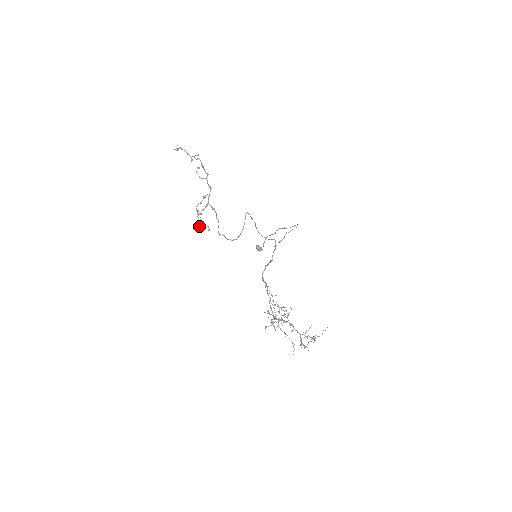
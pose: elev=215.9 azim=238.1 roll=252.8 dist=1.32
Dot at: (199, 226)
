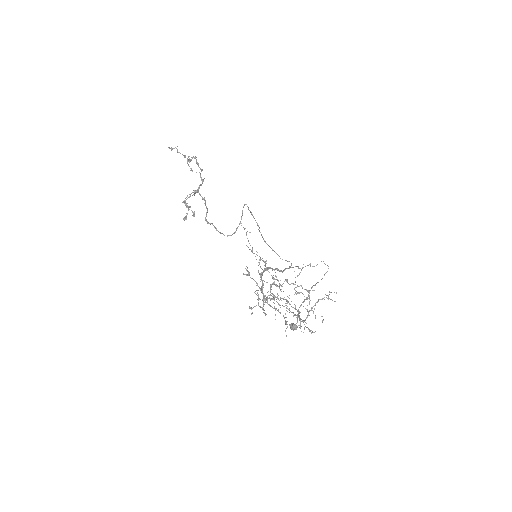
Dot at: (186, 218)
